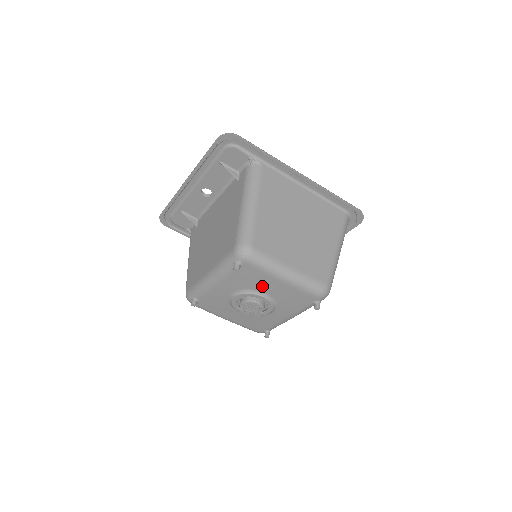
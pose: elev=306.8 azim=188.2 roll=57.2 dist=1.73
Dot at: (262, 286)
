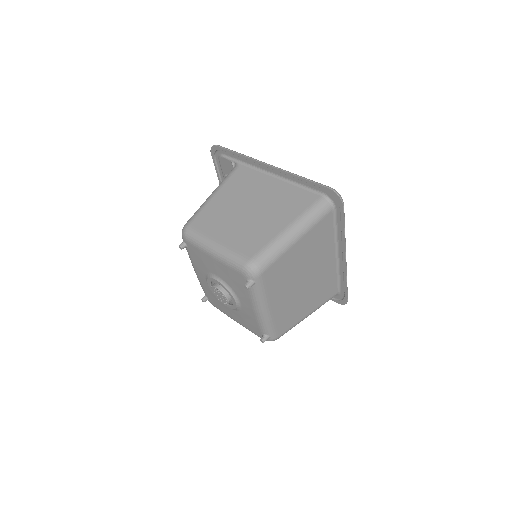
Dot at: (210, 267)
